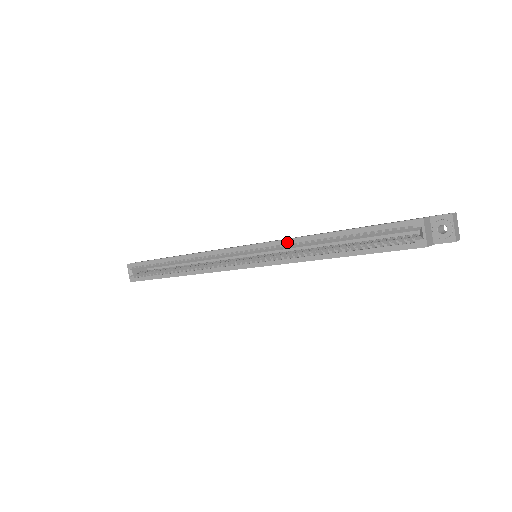
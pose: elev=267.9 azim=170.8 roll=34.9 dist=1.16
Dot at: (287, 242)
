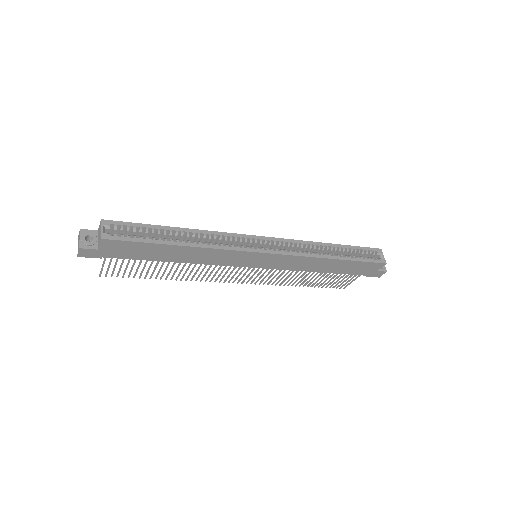
Dot at: (303, 242)
